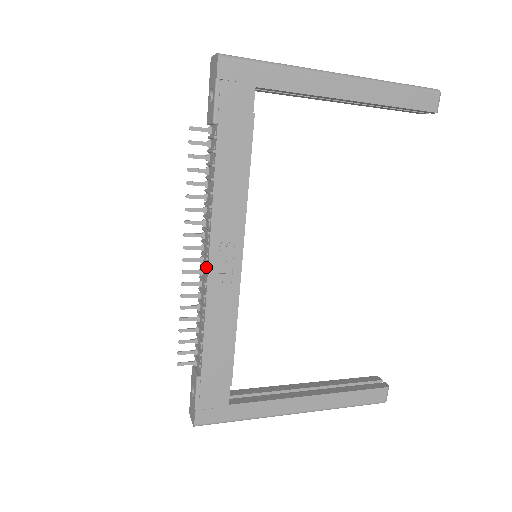
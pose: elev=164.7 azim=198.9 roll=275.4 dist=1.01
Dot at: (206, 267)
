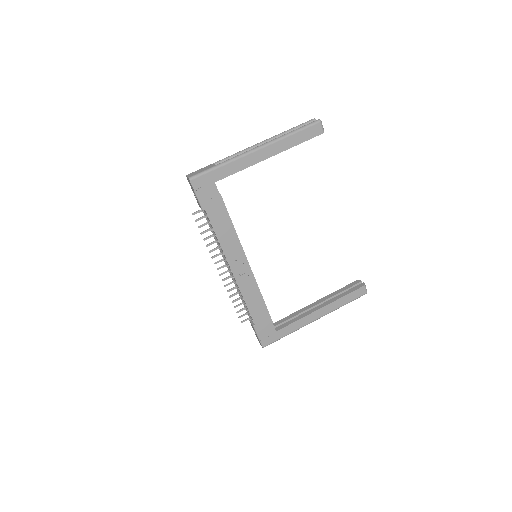
Dot at: (232, 275)
